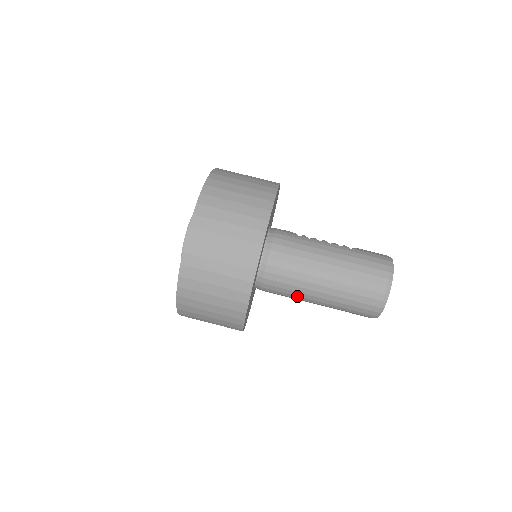
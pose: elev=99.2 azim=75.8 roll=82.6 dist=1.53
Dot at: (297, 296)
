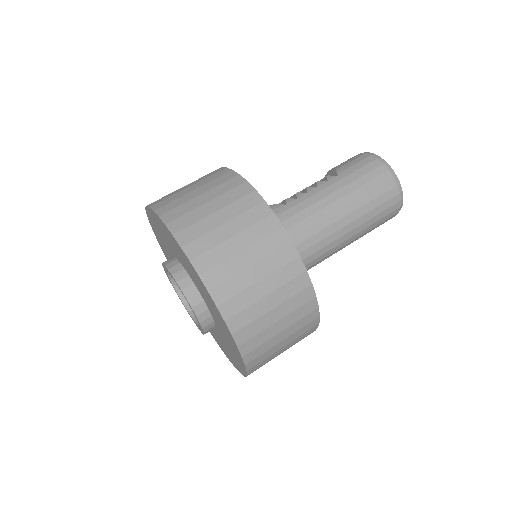
Dot at: occluded
